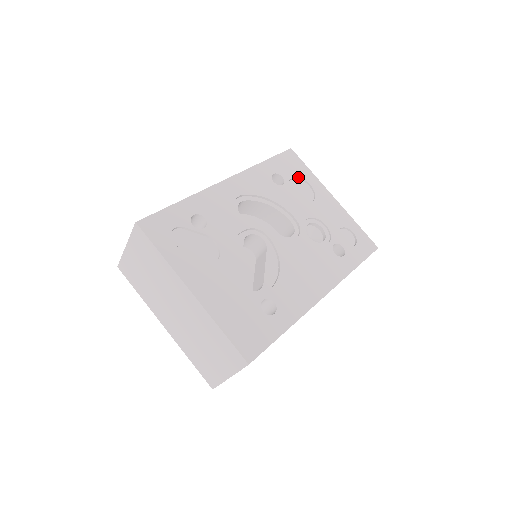
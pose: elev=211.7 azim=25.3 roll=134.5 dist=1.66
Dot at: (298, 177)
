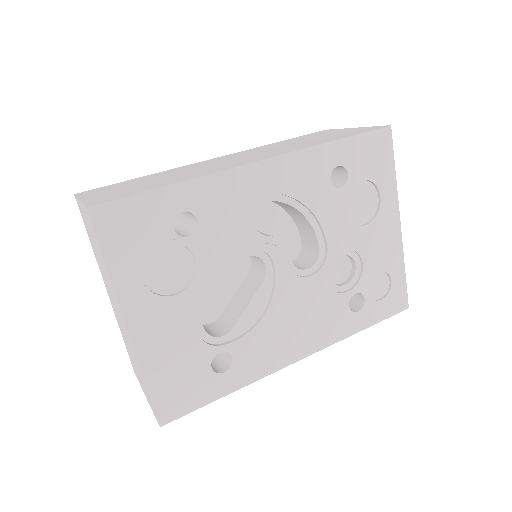
Dot at: (371, 179)
